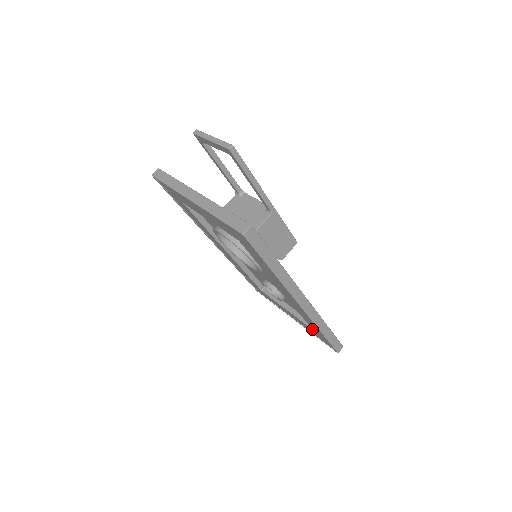
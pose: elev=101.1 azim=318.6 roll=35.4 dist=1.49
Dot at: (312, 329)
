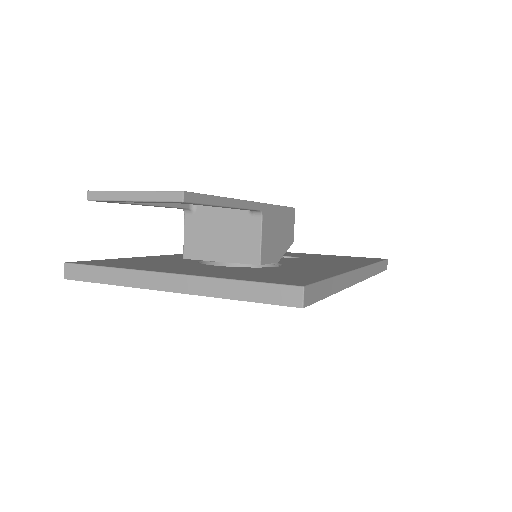
Dot at: occluded
